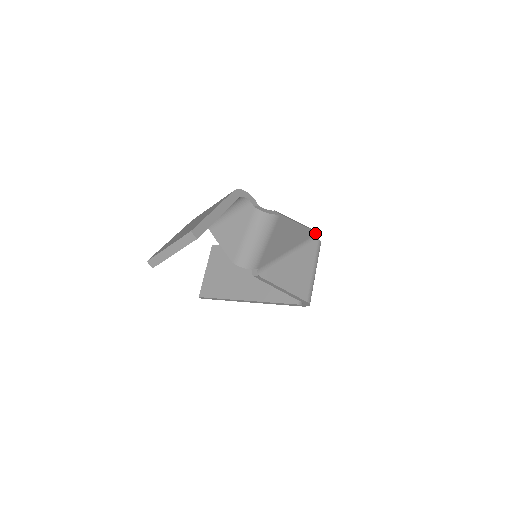
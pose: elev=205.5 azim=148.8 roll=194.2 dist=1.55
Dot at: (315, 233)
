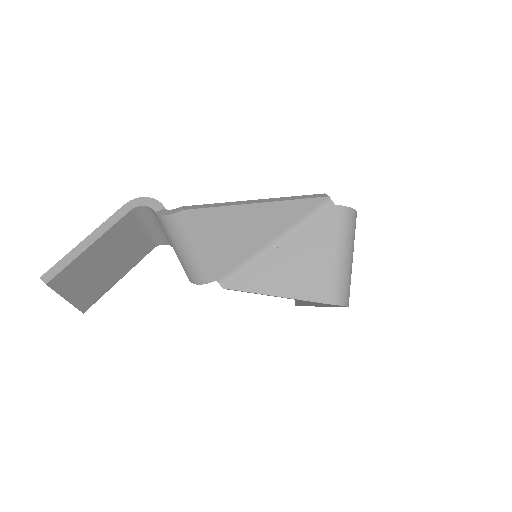
Dot at: (323, 199)
